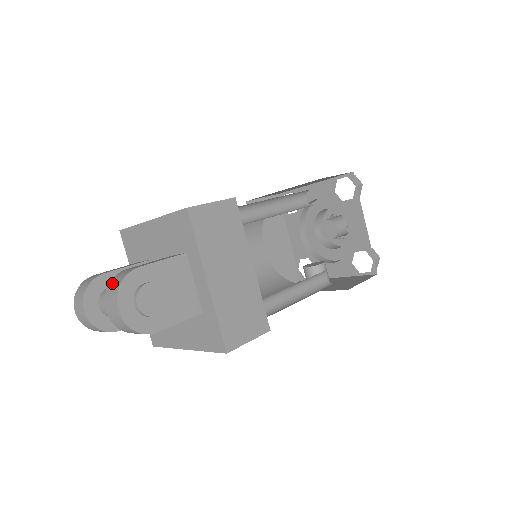
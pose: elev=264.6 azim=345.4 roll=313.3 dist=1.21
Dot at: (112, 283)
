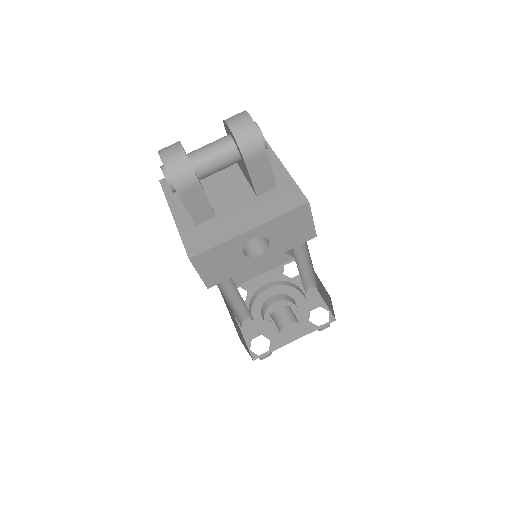
Dot at: occluded
